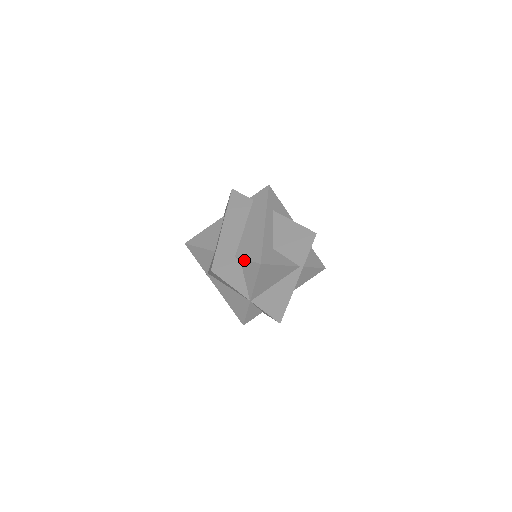
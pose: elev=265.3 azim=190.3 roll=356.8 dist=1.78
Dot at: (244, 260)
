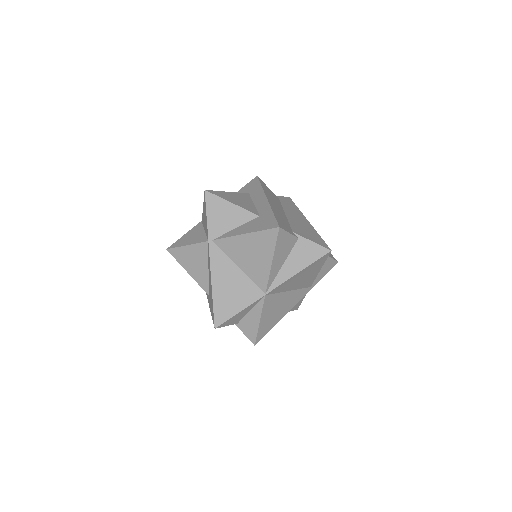
Dot at: (306, 239)
